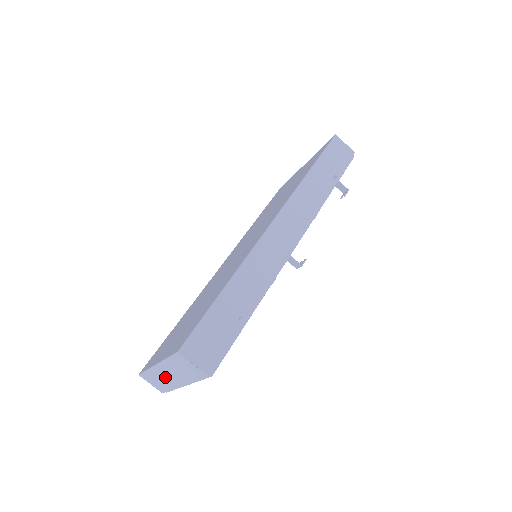
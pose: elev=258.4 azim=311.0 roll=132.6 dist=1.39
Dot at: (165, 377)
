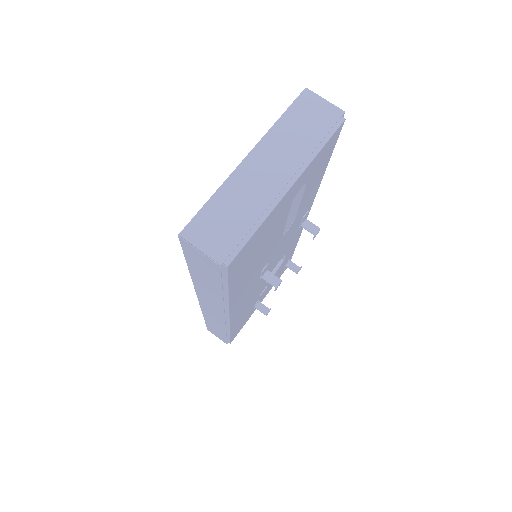
Dot at: (255, 182)
